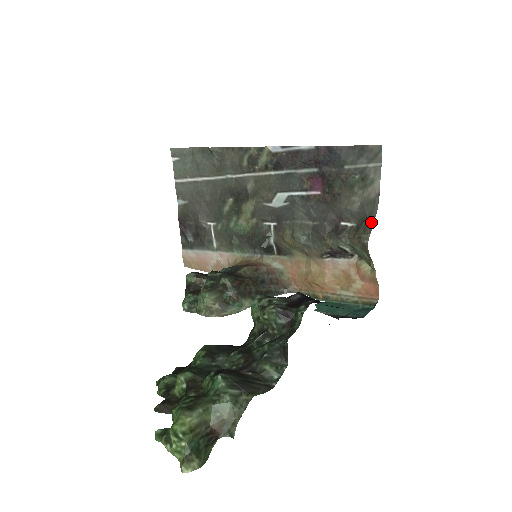
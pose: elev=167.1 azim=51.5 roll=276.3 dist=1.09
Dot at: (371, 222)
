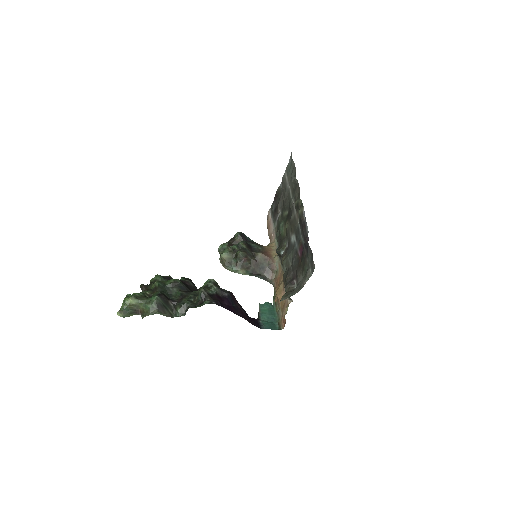
Dot at: (291, 295)
